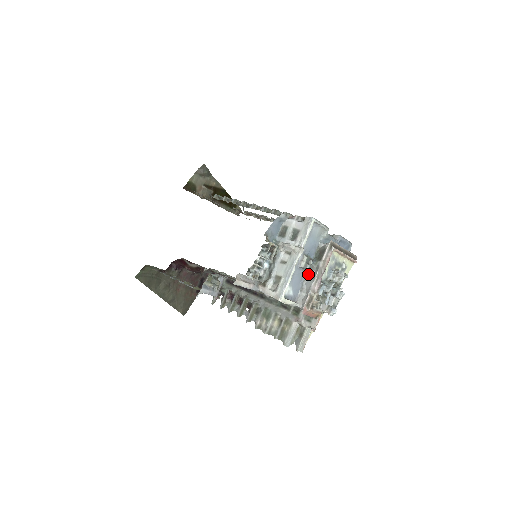
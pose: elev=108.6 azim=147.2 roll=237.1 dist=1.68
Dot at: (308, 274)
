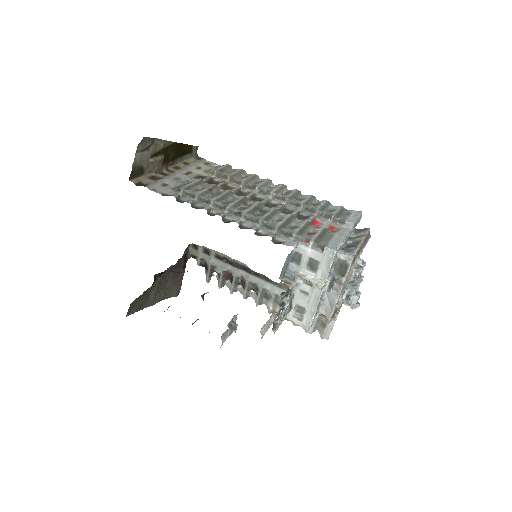
Dot at: occluded
